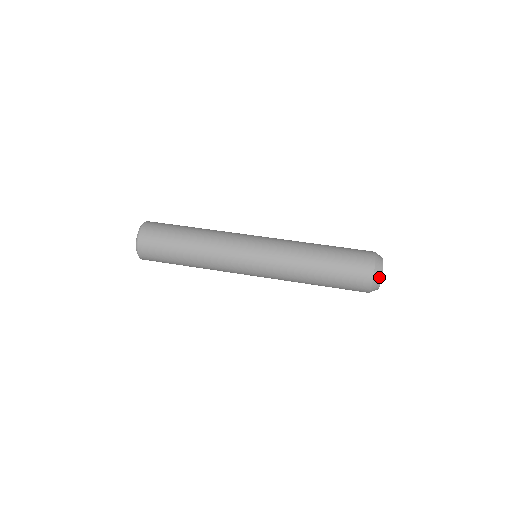
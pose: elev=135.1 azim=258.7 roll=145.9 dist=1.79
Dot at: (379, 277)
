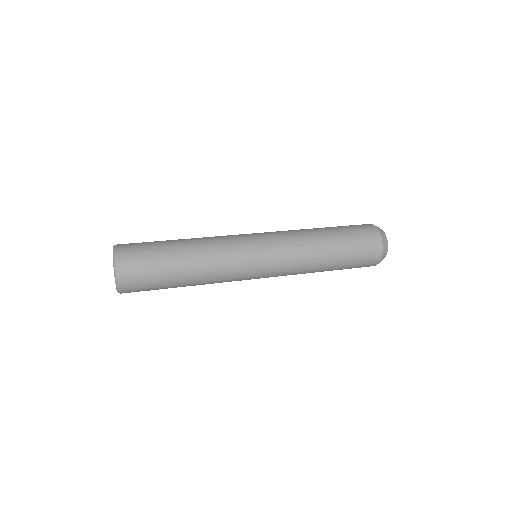
Dot at: (385, 238)
